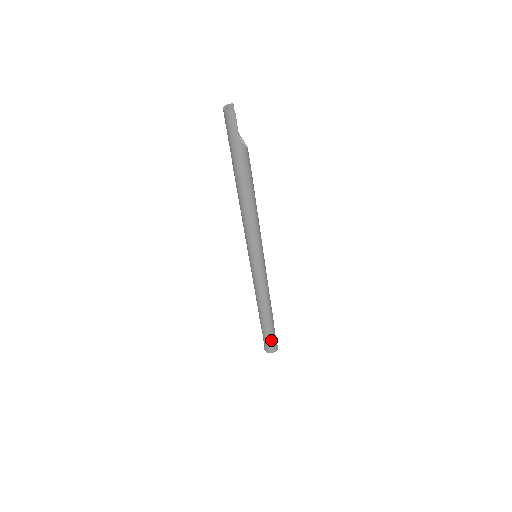
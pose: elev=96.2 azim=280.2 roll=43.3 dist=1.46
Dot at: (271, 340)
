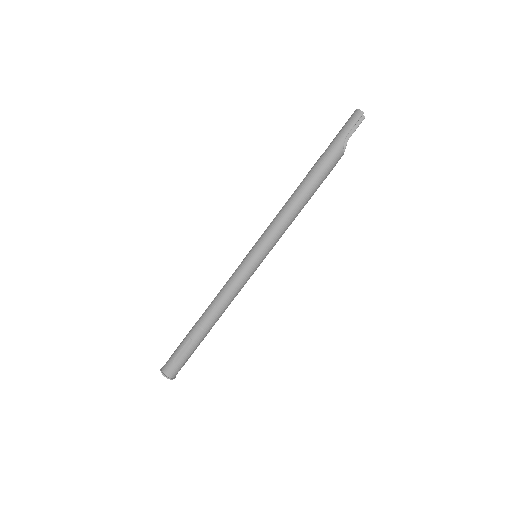
Dot at: (178, 359)
